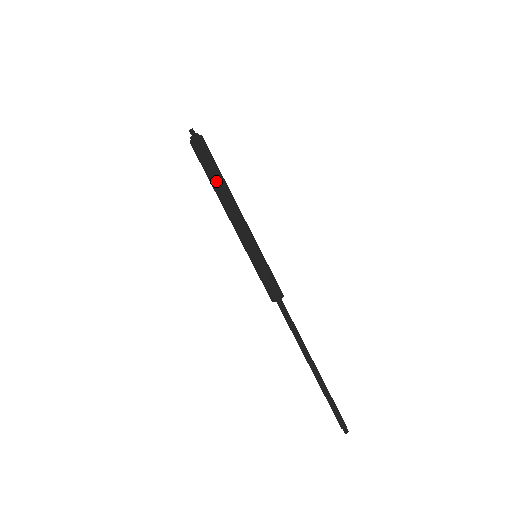
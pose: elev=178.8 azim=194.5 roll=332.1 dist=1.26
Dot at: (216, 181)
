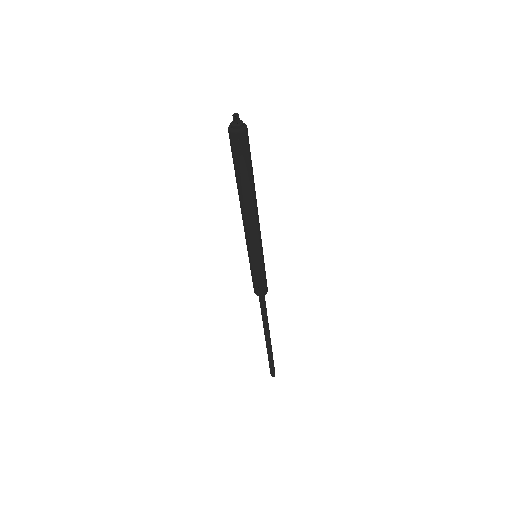
Dot at: (243, 186)
